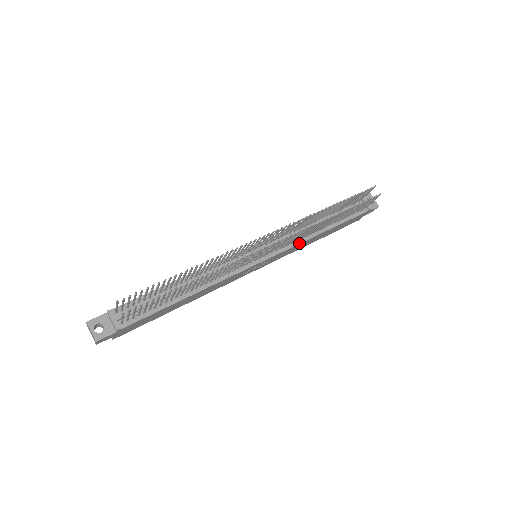
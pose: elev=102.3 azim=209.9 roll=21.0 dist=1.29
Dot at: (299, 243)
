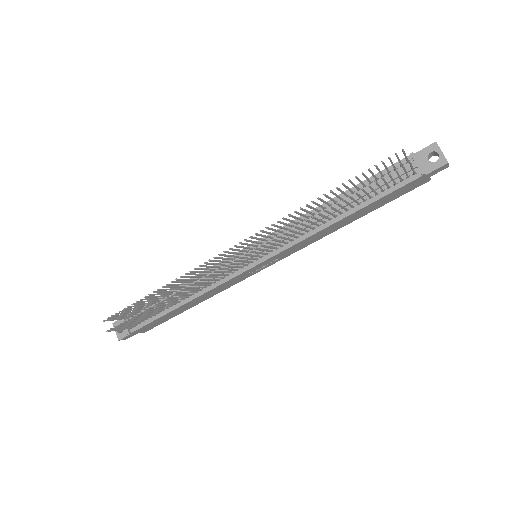
Dot at: (303, 239)
